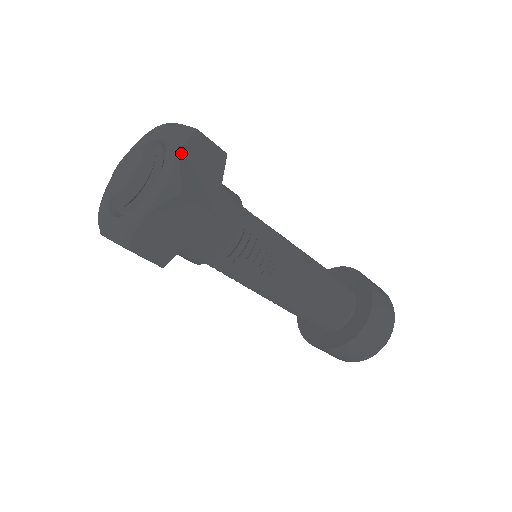
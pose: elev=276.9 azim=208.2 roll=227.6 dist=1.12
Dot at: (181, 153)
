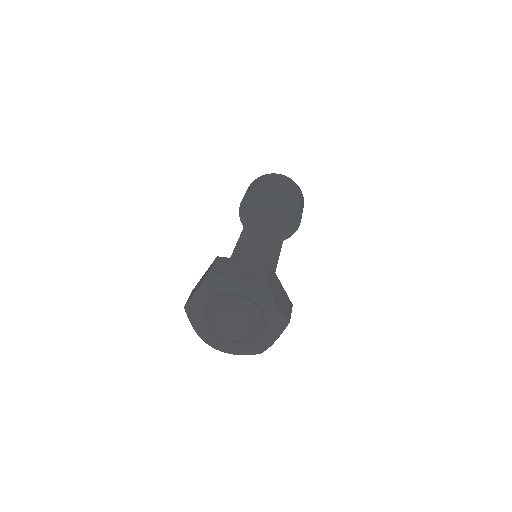
Dot at: occluded
